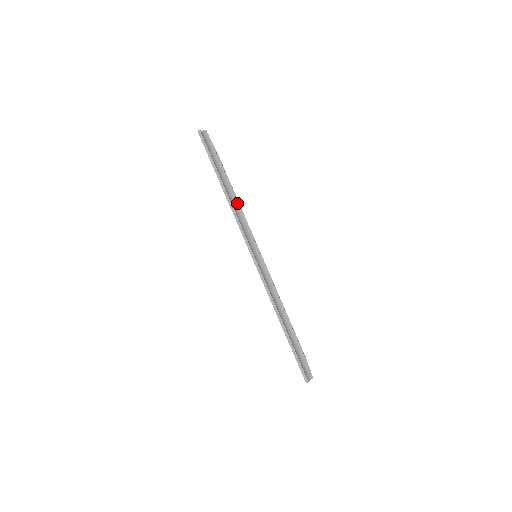
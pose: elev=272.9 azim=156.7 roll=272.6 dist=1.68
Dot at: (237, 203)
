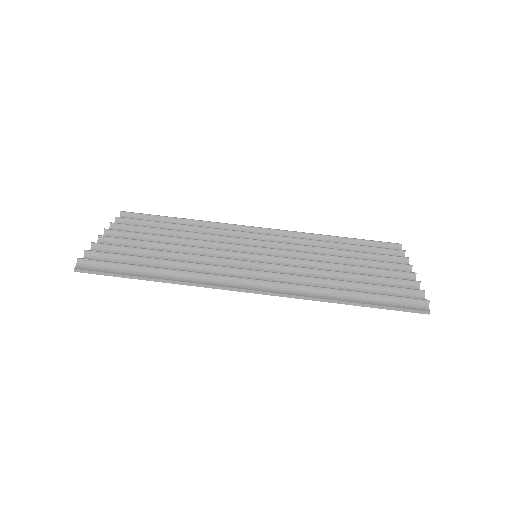
Dot at: (181, 272)
